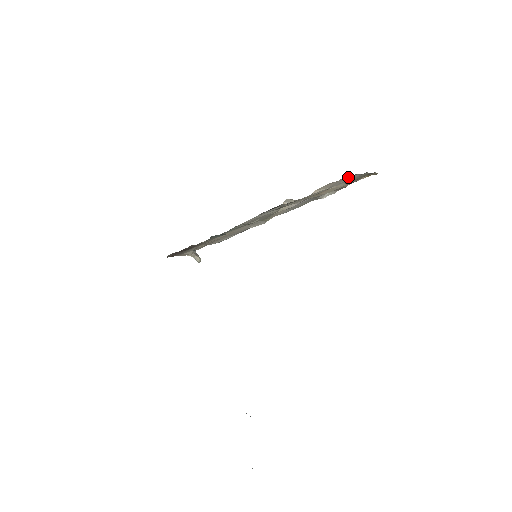
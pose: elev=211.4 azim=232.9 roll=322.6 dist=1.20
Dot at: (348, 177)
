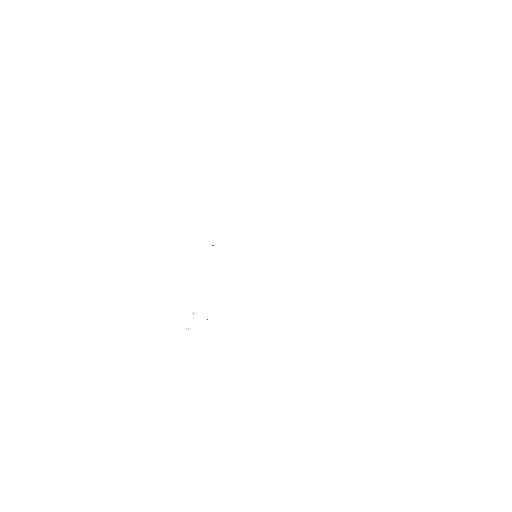
Dot at: occluded
